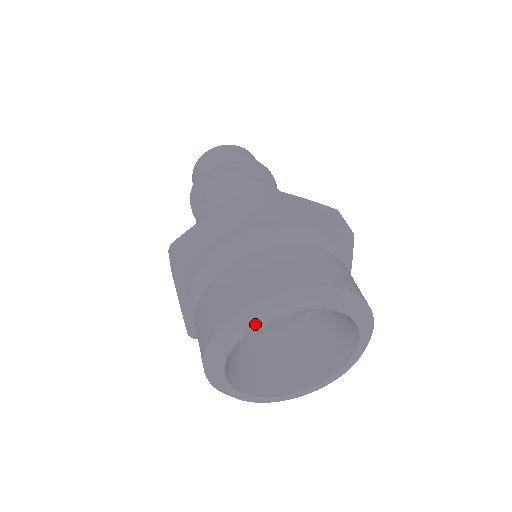
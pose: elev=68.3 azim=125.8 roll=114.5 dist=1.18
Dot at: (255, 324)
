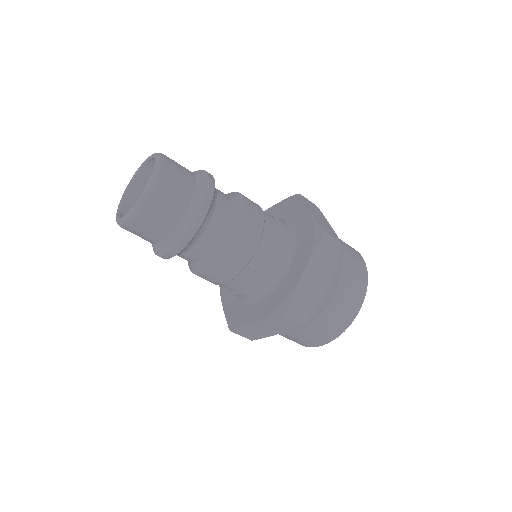
Dot at: occluded
